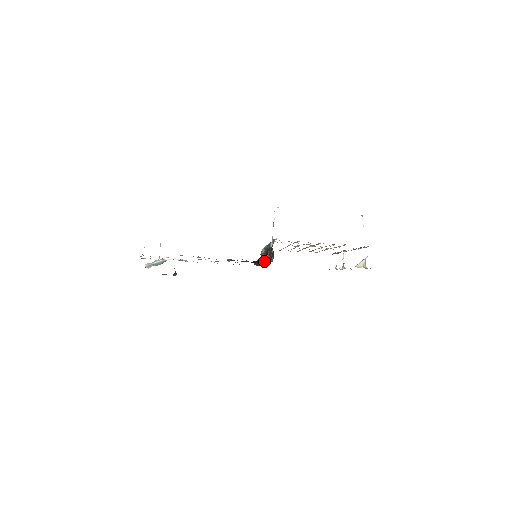
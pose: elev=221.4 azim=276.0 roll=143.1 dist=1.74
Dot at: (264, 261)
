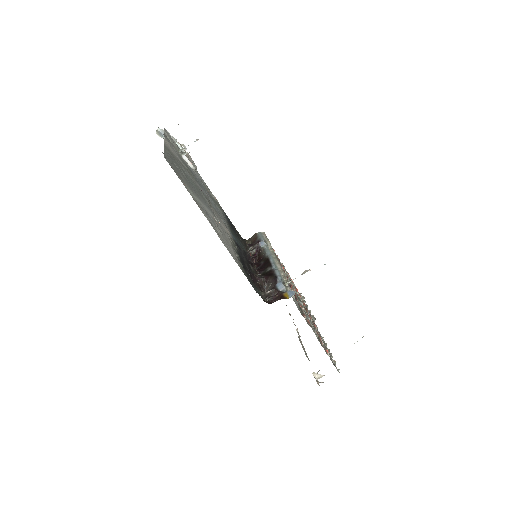
Dot at: (260, 284)
